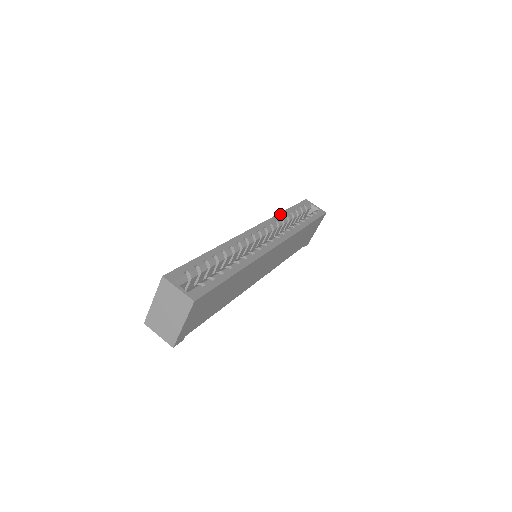
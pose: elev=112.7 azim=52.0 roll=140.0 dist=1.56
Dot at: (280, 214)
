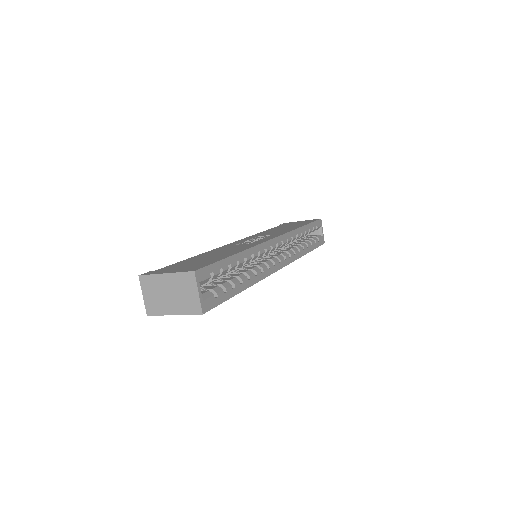
Dot at: (299, 229)
